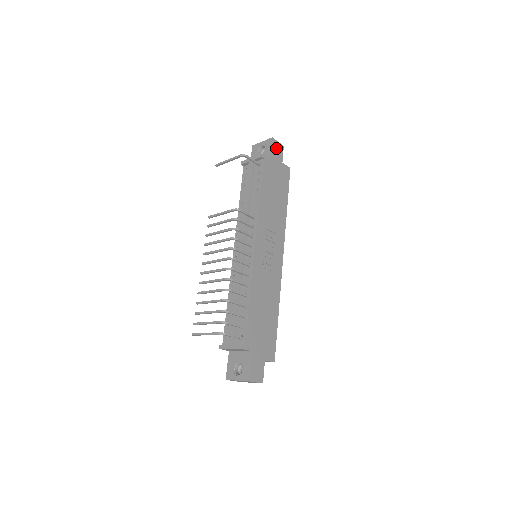
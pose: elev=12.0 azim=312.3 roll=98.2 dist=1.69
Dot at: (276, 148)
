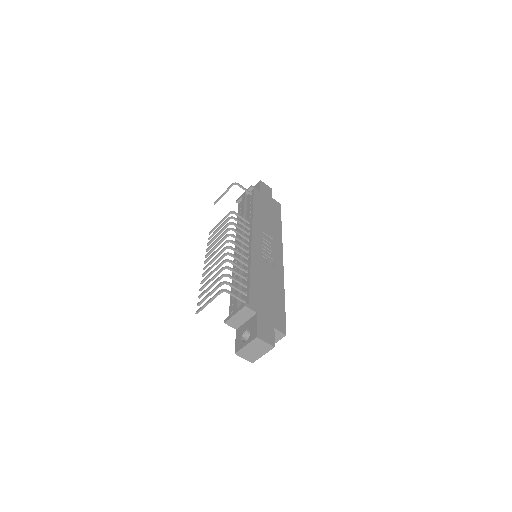
Dot at: (265, 187)
